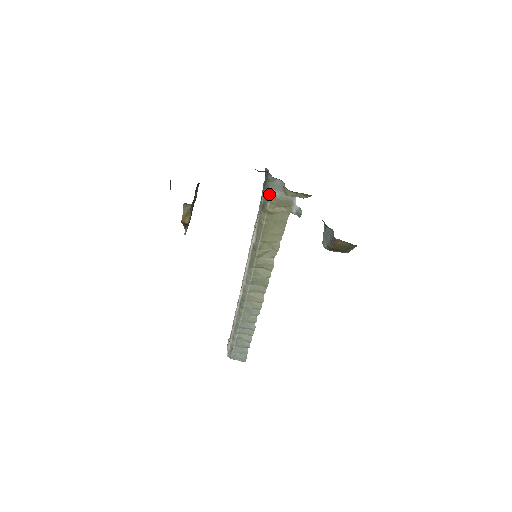
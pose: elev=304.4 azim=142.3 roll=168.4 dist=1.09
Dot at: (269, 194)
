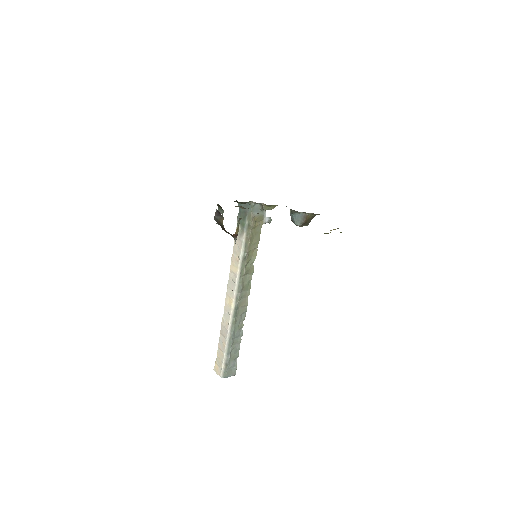
Dot at: (253, 215)
